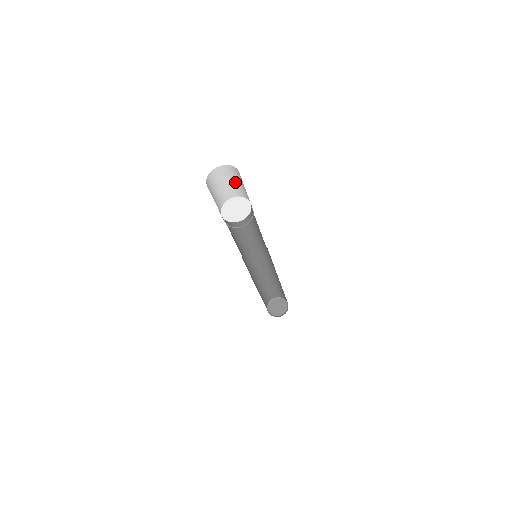
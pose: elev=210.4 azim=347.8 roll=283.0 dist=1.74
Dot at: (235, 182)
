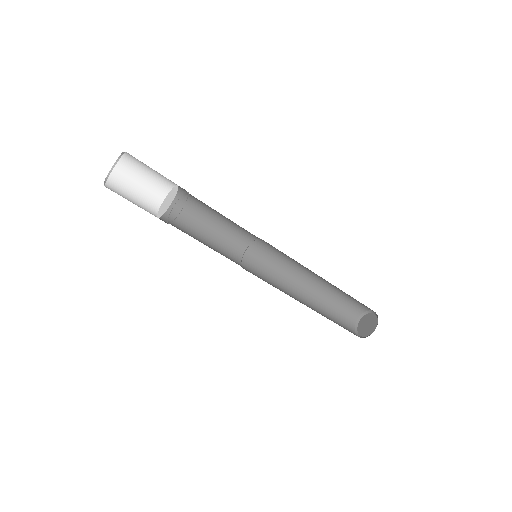
Dot at: (142, 183)
